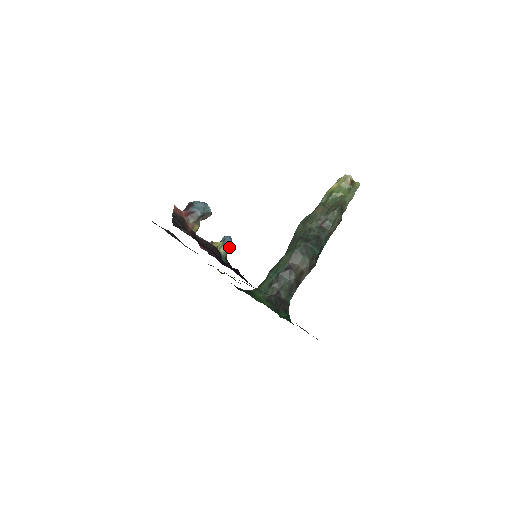
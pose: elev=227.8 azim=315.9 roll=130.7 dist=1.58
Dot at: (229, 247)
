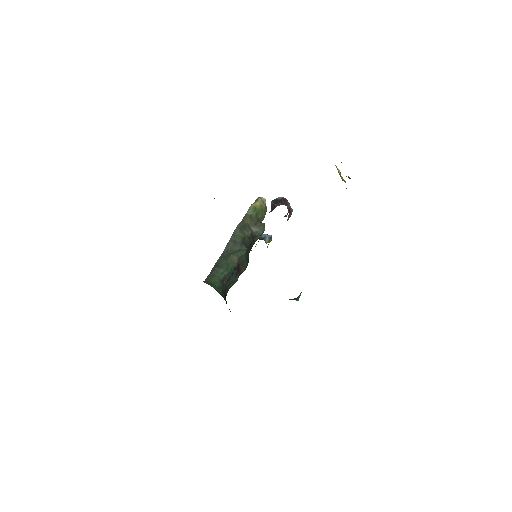
Dot at: occluded
